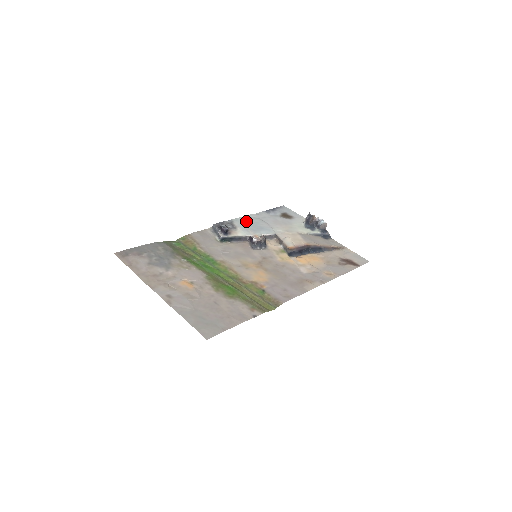
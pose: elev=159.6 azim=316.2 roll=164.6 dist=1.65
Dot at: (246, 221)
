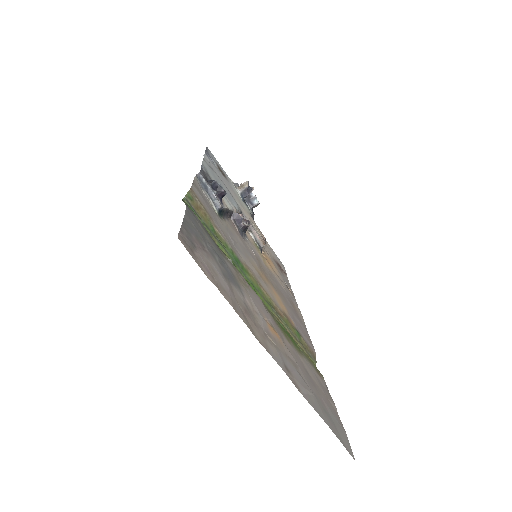
Dot at: (212, 173)
